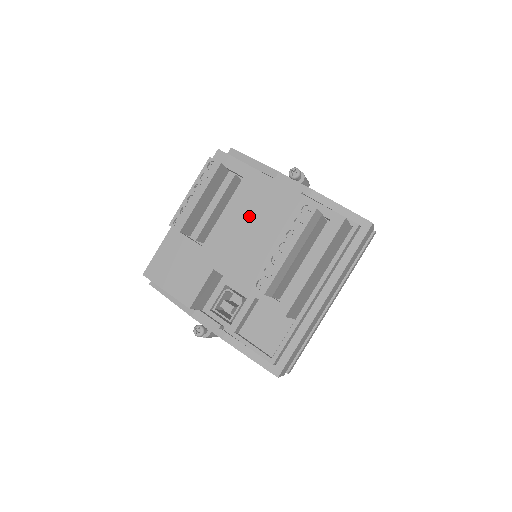
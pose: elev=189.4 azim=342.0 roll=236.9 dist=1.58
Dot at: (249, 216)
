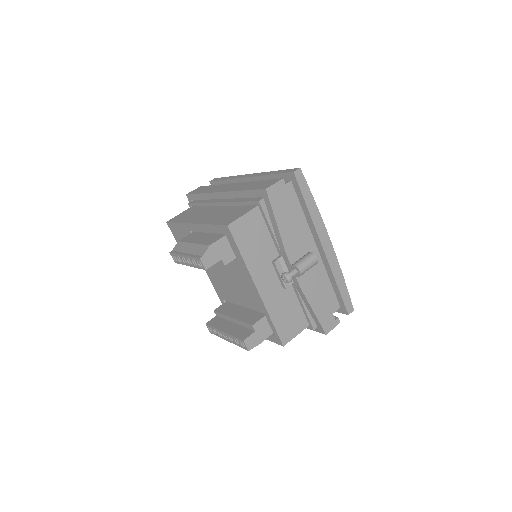
Dot at: (232, 279)
